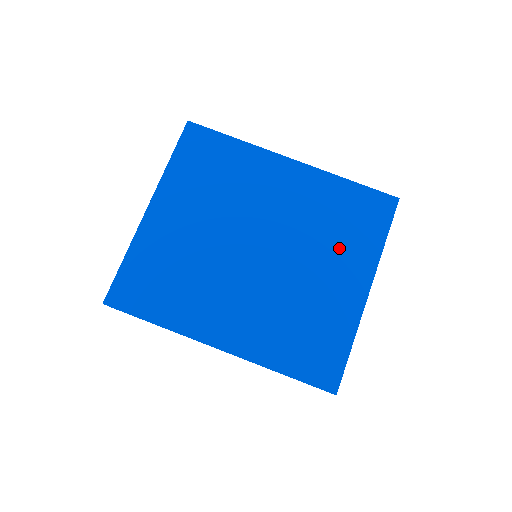
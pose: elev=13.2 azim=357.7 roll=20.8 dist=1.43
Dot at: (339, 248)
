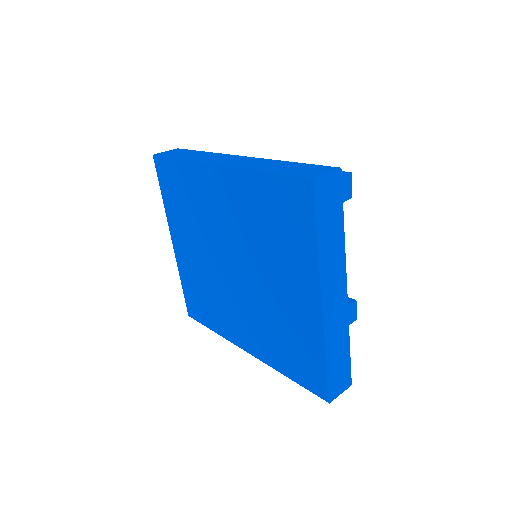
Dot at: (282, 258)
